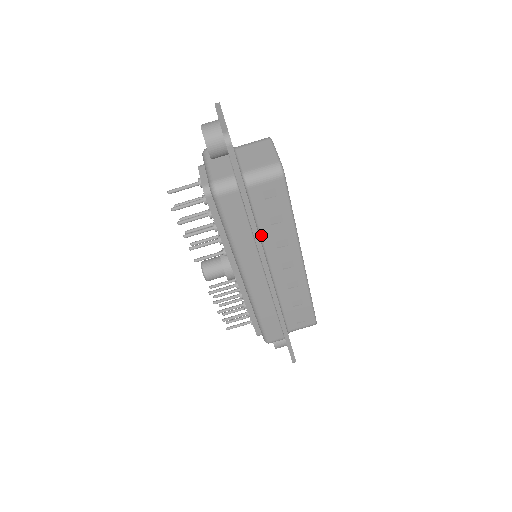
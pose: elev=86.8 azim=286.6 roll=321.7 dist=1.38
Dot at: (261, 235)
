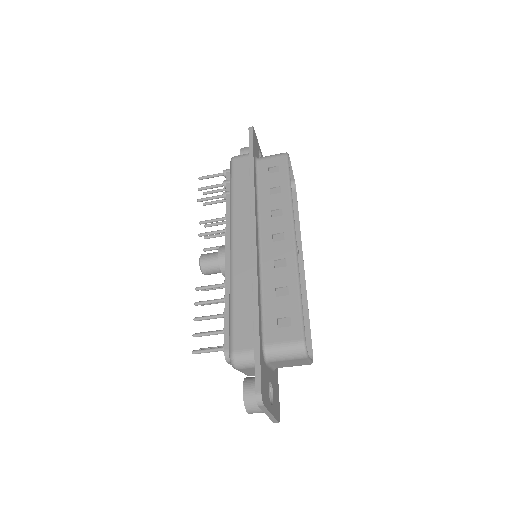
Dot at: occluded
